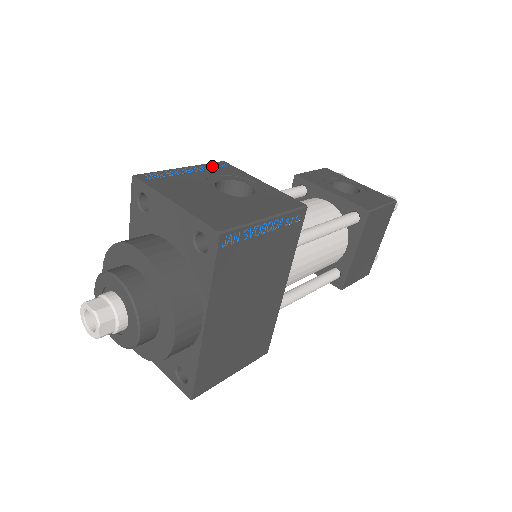
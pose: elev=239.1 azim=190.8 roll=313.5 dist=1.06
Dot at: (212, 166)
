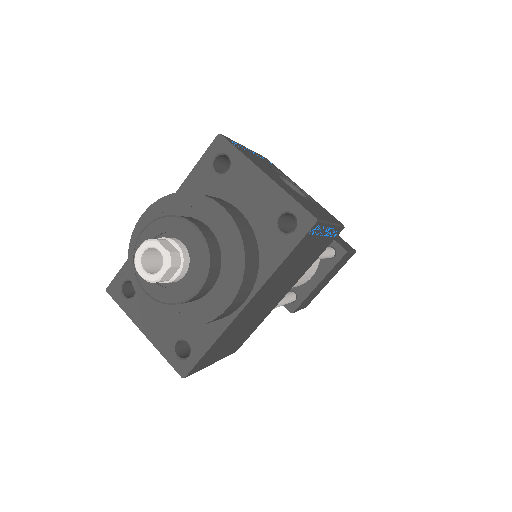
Dot at: (264, 158)
